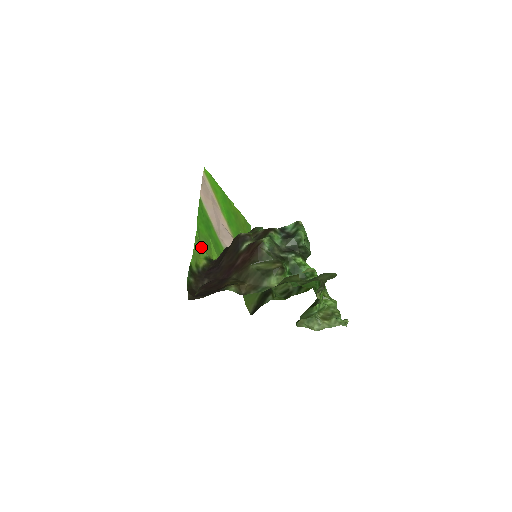
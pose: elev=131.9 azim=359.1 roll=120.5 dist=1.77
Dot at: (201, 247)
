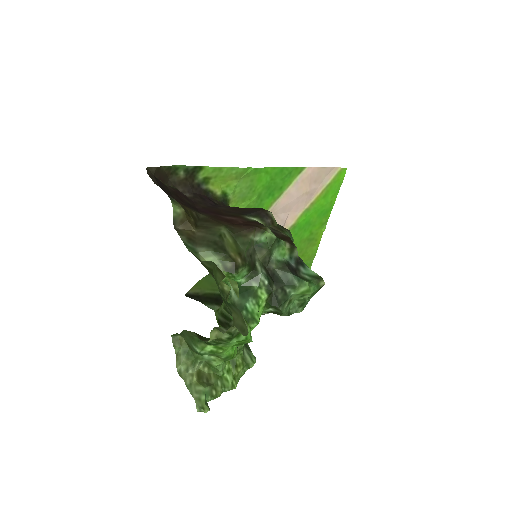
Dot at: (236, 181)
